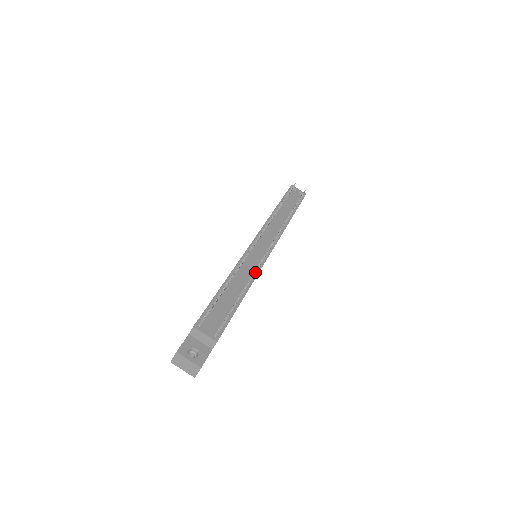
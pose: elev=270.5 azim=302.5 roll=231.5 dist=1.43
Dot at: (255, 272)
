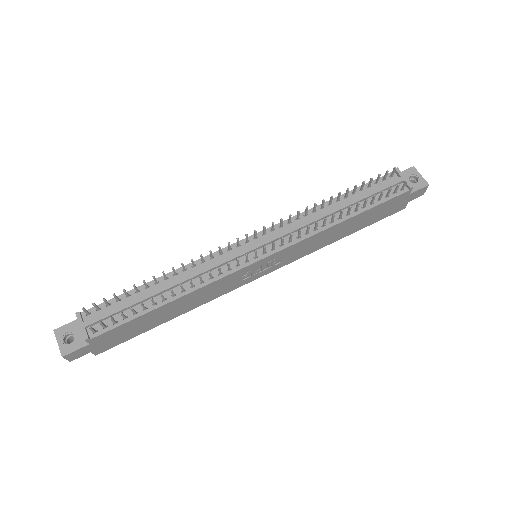
Dot at: (200, 279)
